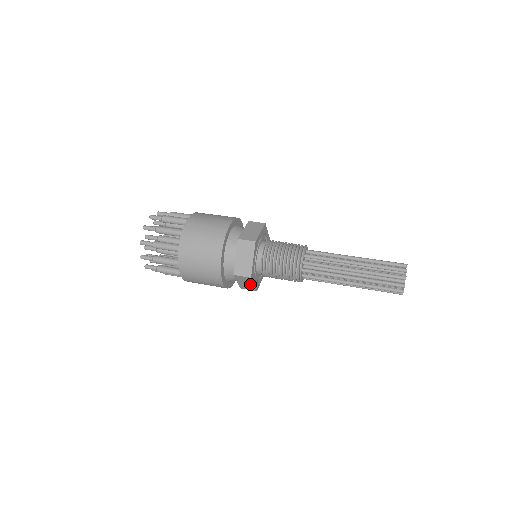
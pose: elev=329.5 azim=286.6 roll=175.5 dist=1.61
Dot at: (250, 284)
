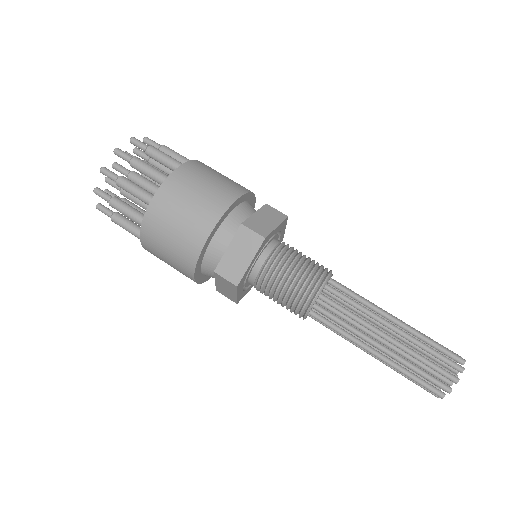
Dot at: (232, 292)
